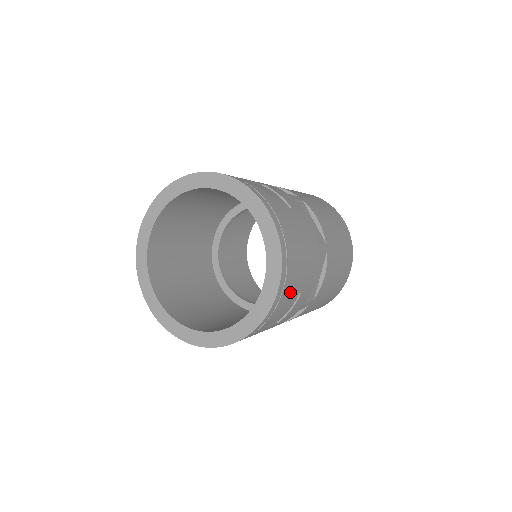
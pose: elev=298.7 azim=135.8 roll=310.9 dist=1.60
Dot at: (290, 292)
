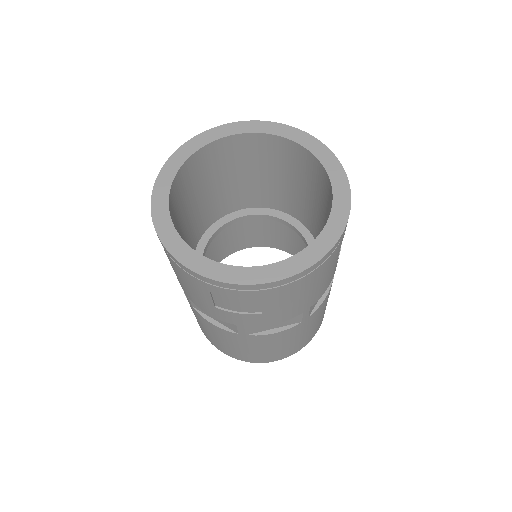
Dot at: (266, 299)
